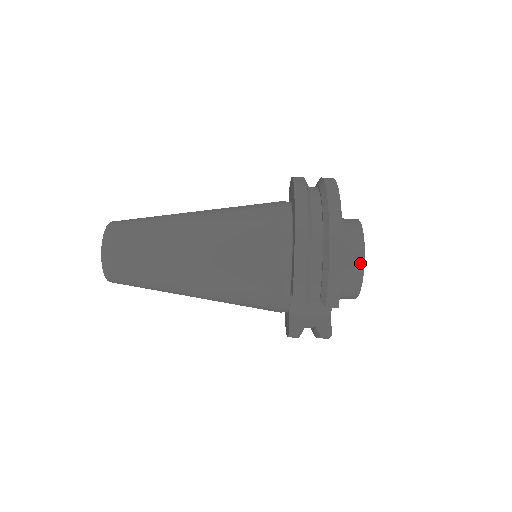
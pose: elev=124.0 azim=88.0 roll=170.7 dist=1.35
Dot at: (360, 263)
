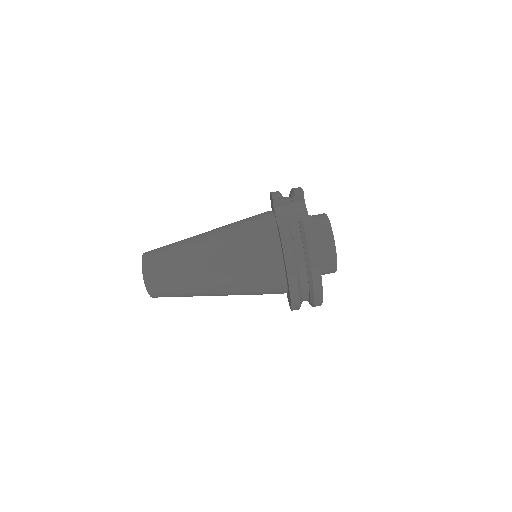
Dot at: occluded
